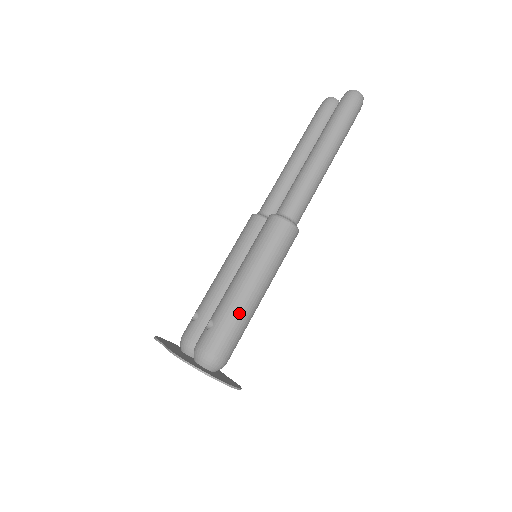
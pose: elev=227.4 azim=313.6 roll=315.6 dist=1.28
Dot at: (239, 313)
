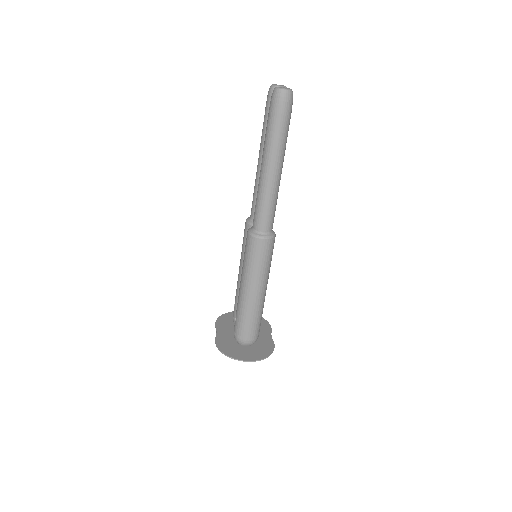
Dot at: (248, 311)
